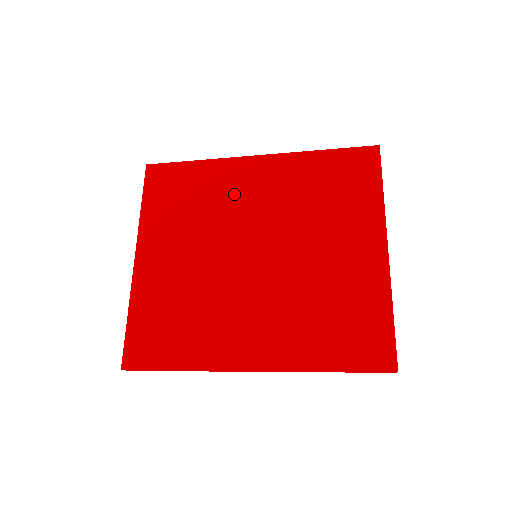
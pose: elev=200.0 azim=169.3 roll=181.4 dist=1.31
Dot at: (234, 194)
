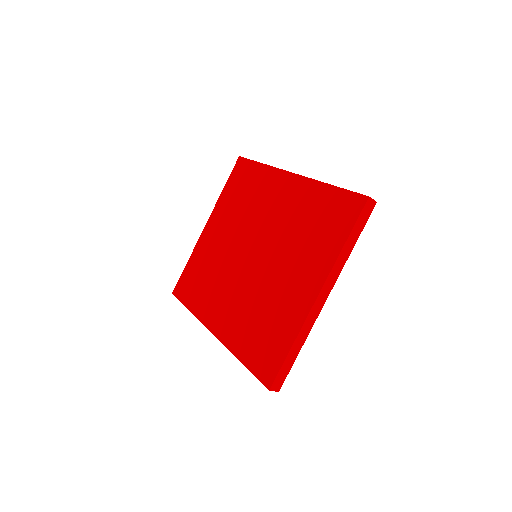
Dot at: (265, 201)
